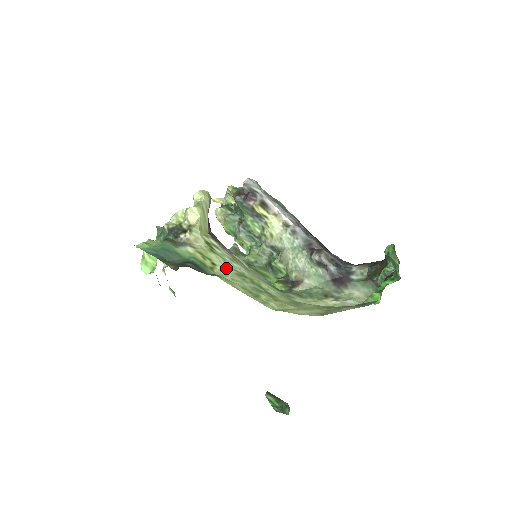
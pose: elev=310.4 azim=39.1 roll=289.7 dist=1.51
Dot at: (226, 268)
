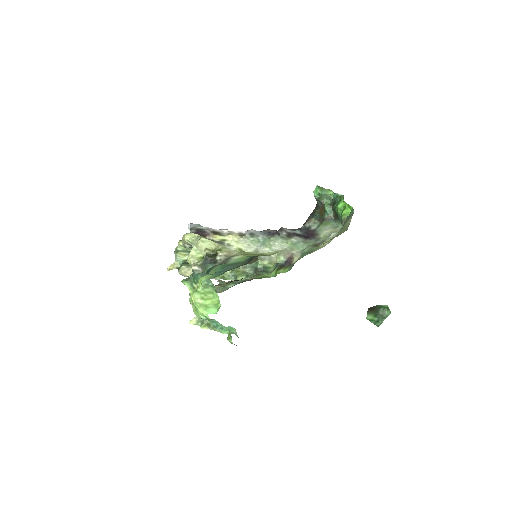
Dot at: occluded
